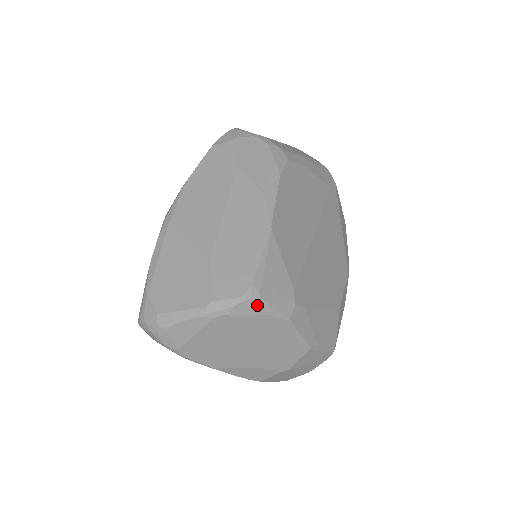
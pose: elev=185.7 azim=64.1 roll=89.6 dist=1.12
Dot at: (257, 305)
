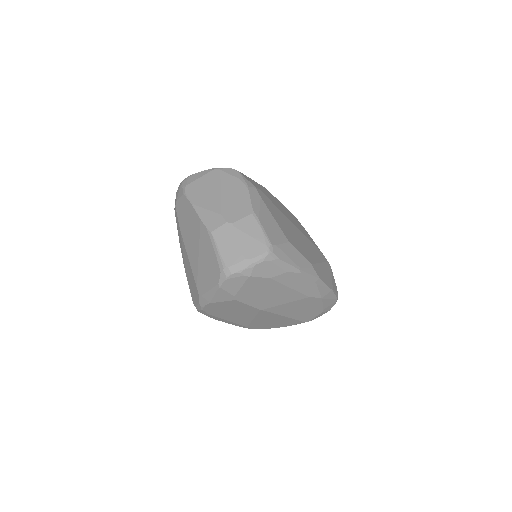
Dot at: (236, 172)
